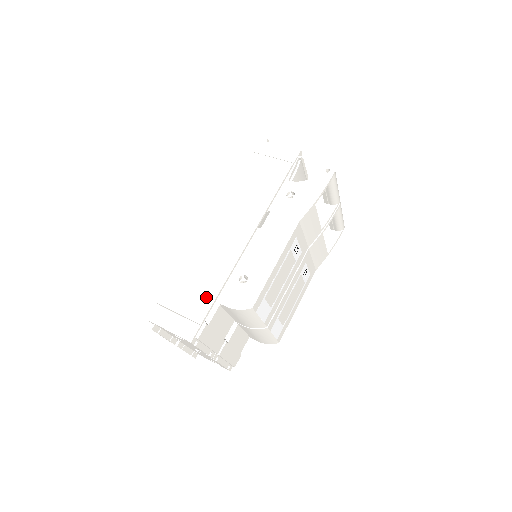
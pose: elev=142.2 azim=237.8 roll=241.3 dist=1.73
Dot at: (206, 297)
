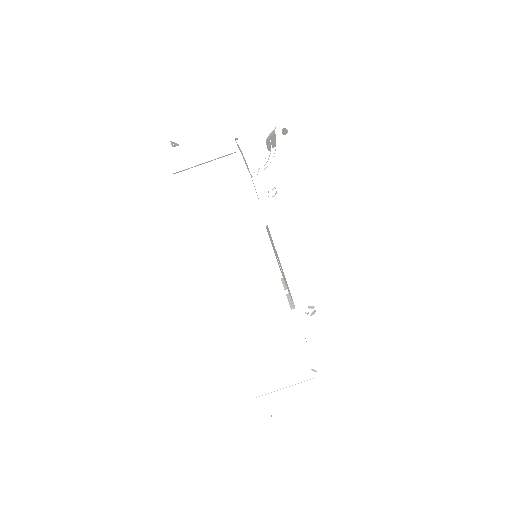
Dot at: (294, 355)
